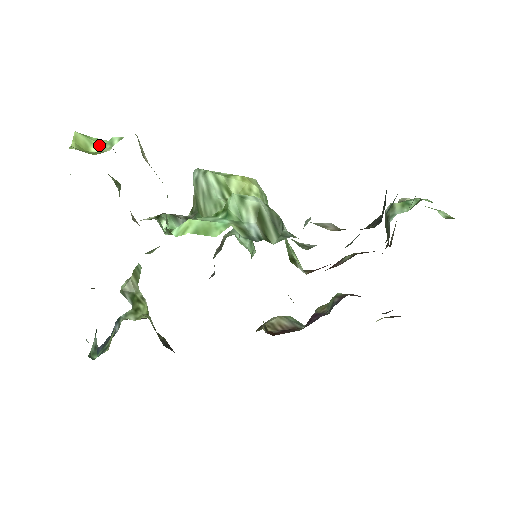
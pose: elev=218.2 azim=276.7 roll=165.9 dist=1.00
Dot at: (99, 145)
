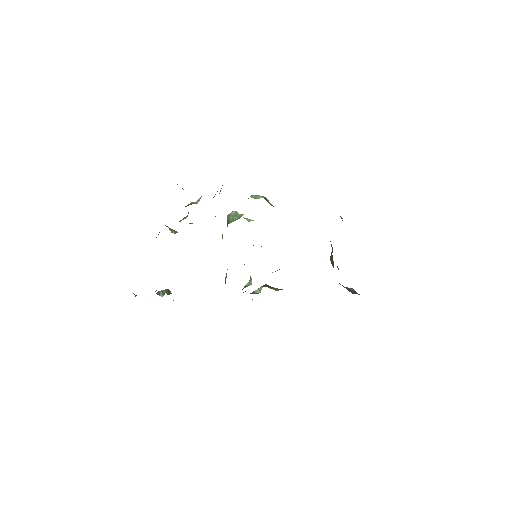
Dot at: occluded
